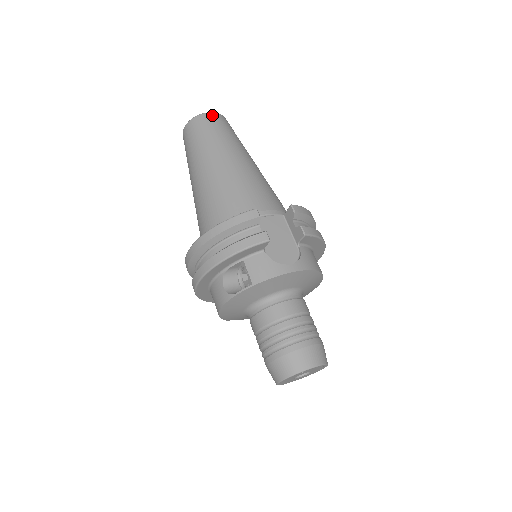
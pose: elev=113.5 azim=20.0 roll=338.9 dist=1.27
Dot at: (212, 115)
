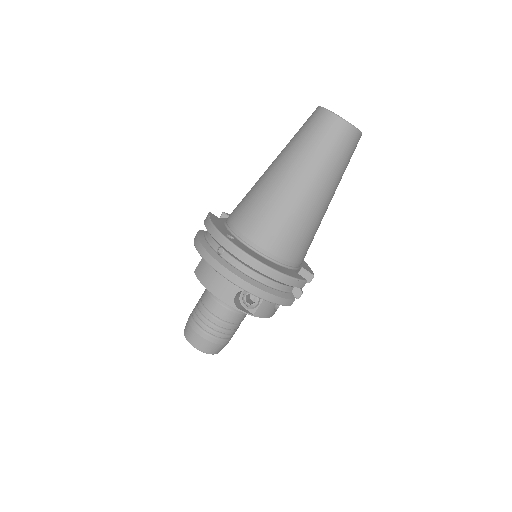
Dot at: occluded
